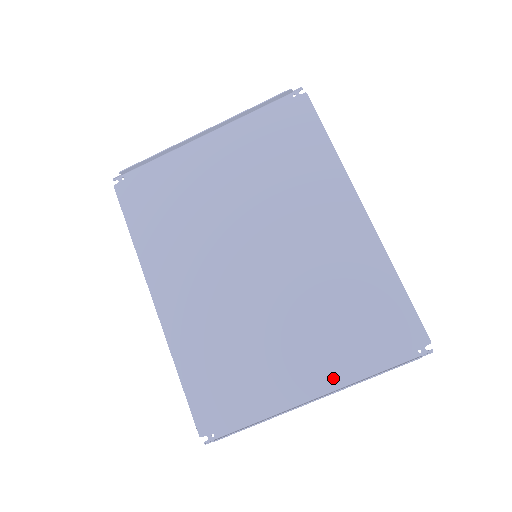
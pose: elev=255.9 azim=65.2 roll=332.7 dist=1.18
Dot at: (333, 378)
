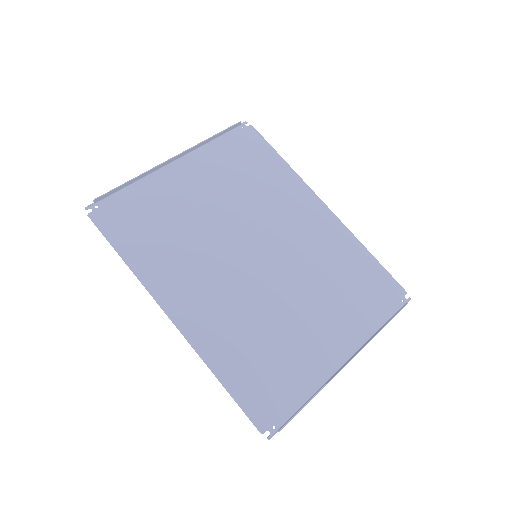
Dot at: (354, 340)
